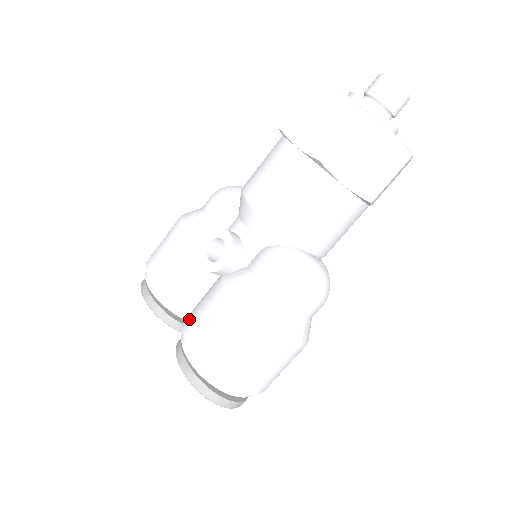
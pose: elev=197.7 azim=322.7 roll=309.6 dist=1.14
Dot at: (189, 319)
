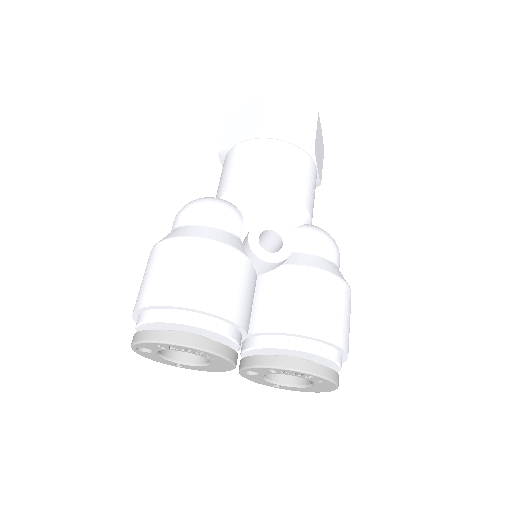
Dot at: (283, 319)
